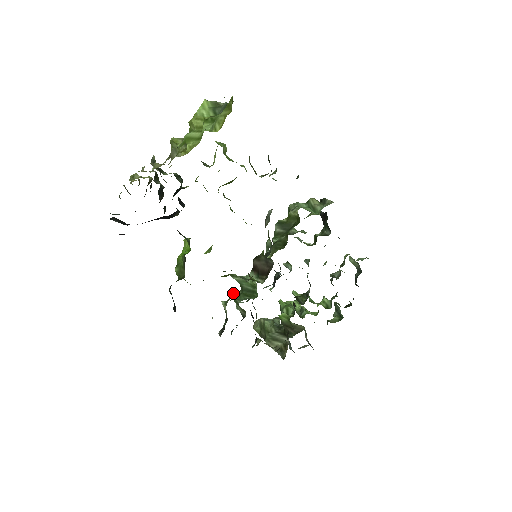
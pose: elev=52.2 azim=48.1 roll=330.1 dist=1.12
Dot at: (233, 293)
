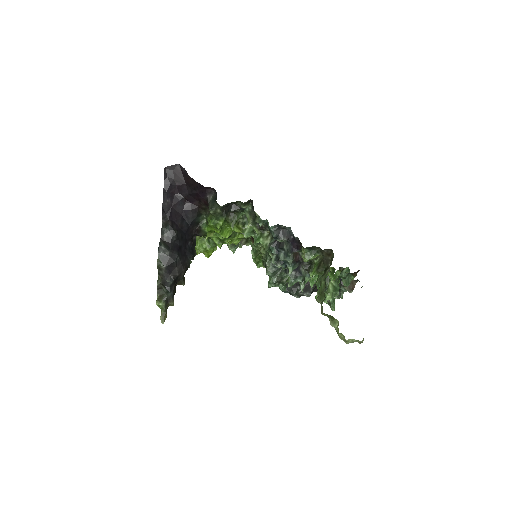
Dot at: occluded
